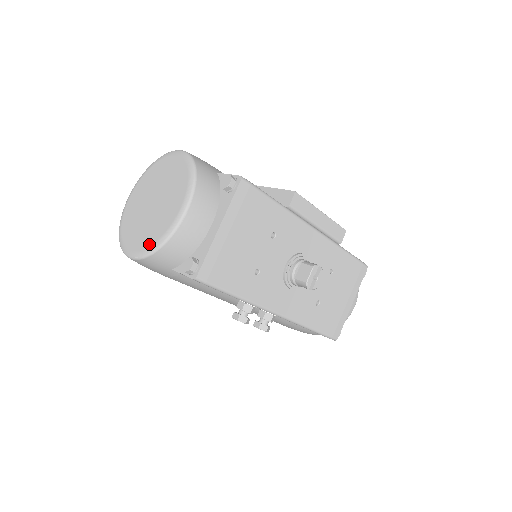
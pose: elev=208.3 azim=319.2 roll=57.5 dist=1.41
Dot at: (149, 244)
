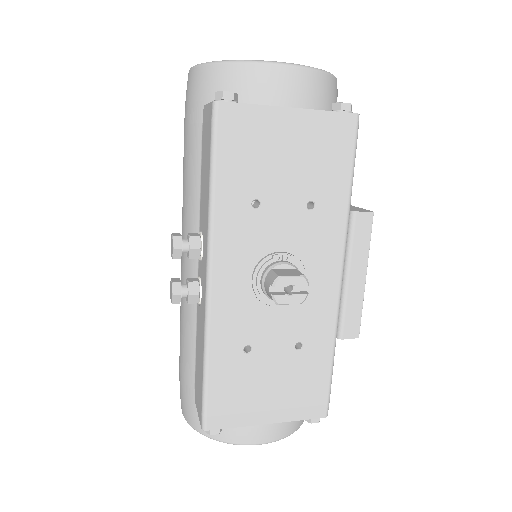
Dot at: occluded
